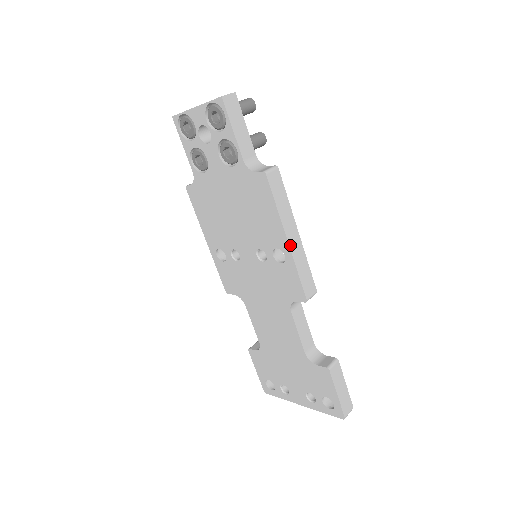
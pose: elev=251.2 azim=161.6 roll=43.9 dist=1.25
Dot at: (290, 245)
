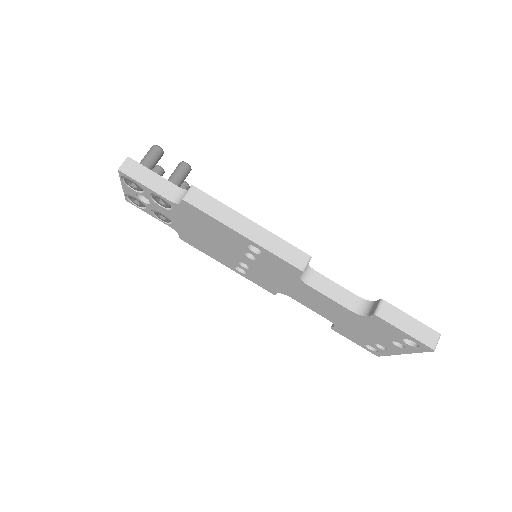
Dot at: (249, 238)
